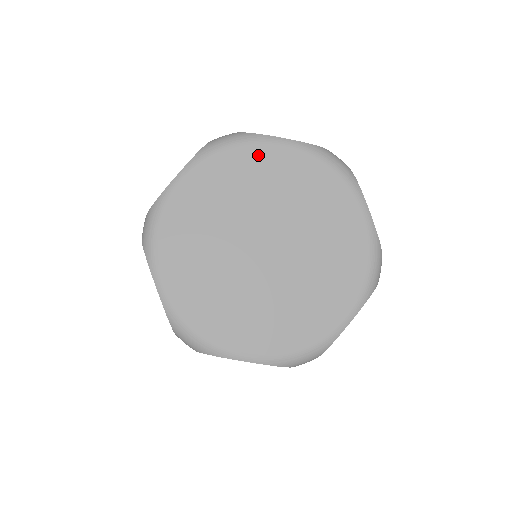
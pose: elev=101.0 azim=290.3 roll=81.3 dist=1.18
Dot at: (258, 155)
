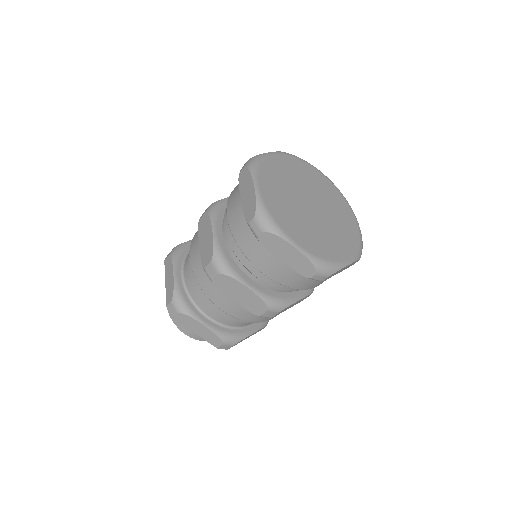
Dot at: (273, 163)
